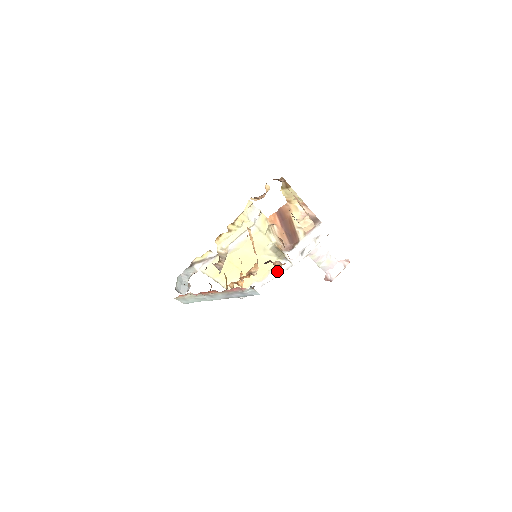
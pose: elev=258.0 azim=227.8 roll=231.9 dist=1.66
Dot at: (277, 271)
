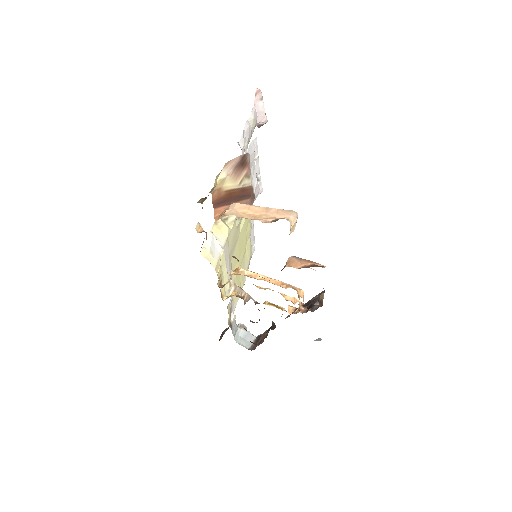
Dot at: occluded
